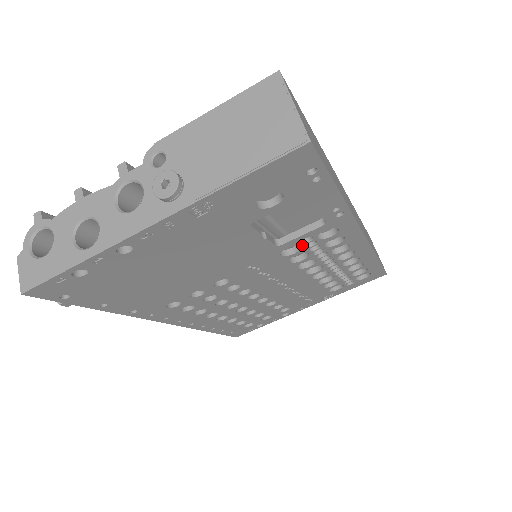
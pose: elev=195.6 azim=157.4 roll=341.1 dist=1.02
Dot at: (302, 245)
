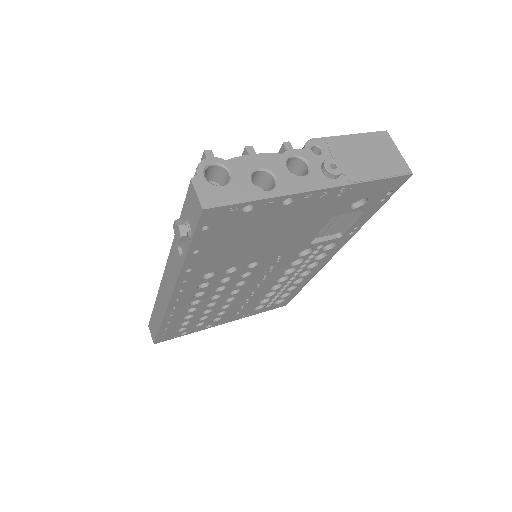
Dot at: (313, 250)
